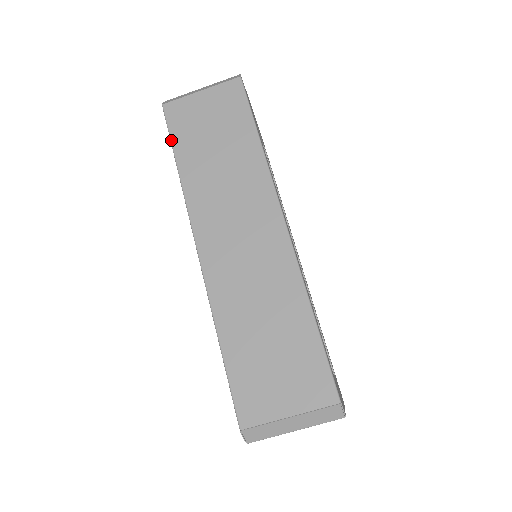
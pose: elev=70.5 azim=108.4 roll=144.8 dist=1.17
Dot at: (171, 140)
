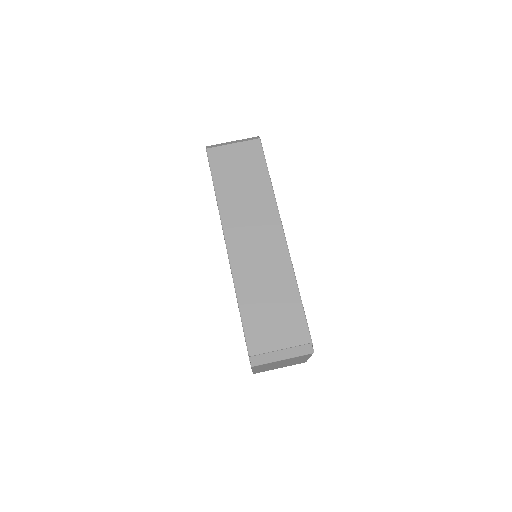
Dot at: (211, 173)
